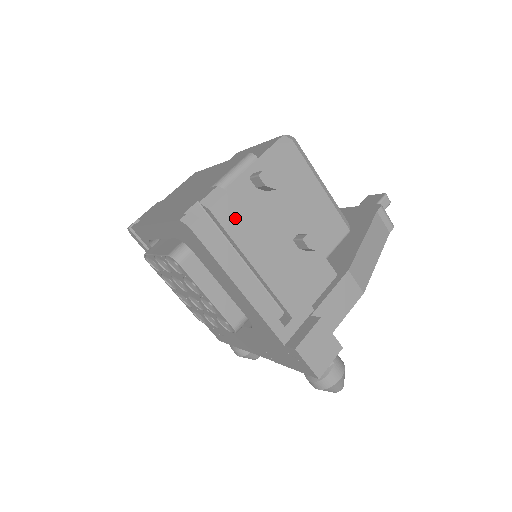
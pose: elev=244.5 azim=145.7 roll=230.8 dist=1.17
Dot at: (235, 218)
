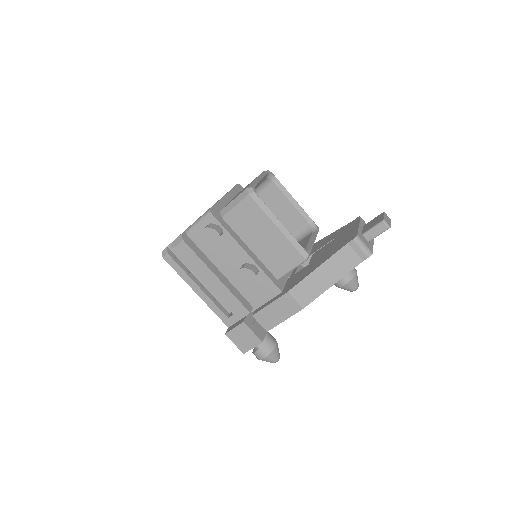
Dot at: (189, 255)
